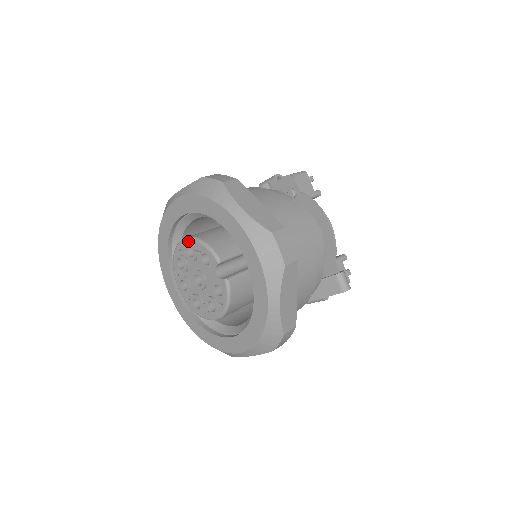
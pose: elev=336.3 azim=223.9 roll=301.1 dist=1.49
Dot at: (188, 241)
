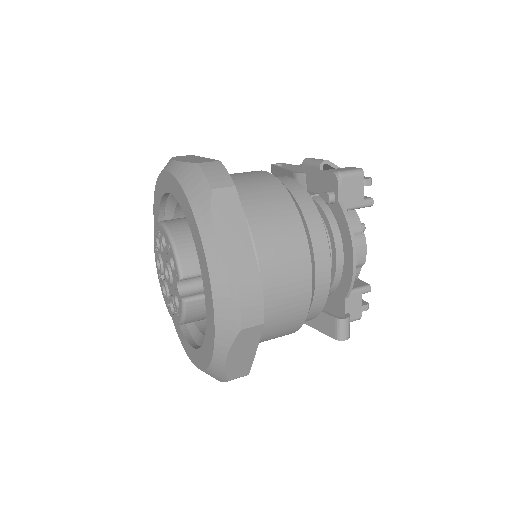
Dot at: (163, 231)
